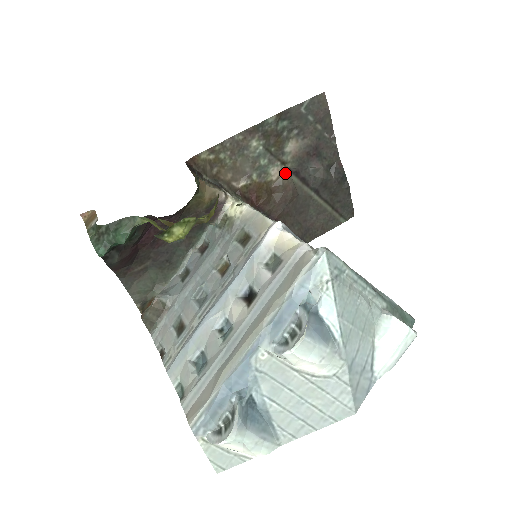
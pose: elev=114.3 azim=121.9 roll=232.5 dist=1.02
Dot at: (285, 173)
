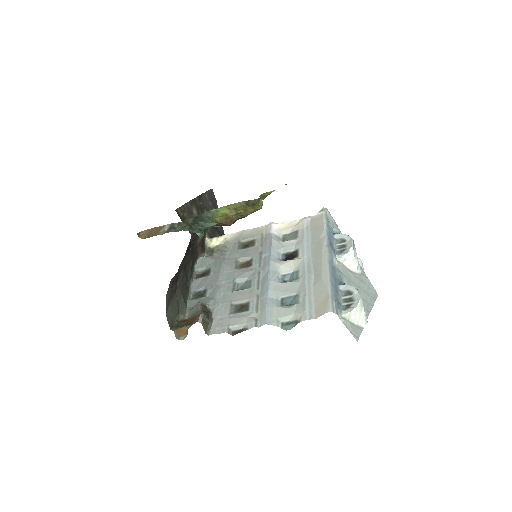
Dot at: (209, 237)
